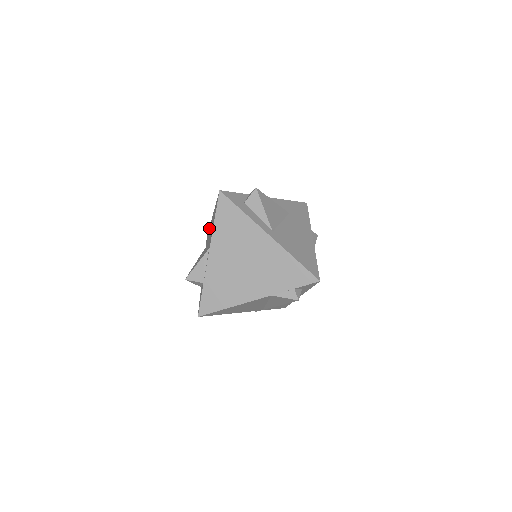
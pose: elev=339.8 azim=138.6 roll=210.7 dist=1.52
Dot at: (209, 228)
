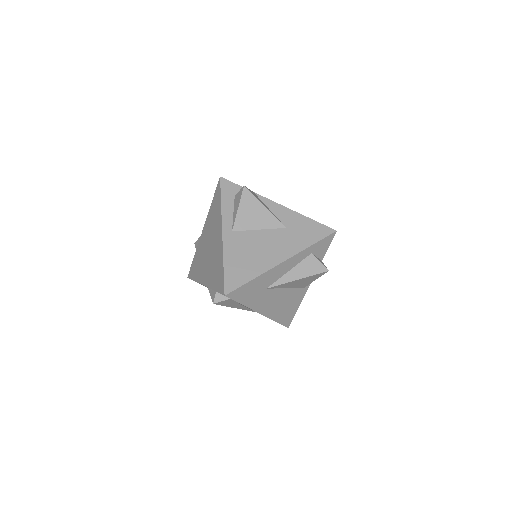
Dot at: occluded
